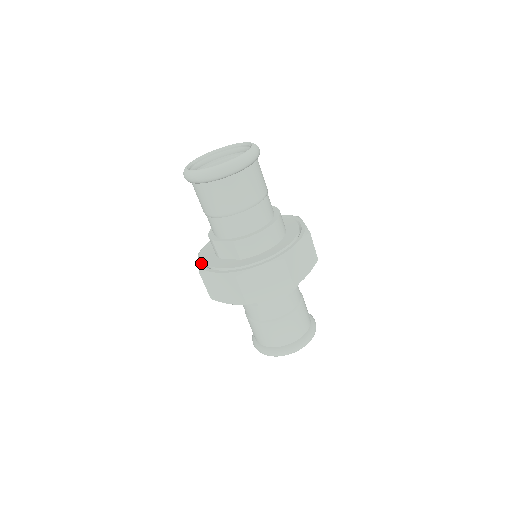
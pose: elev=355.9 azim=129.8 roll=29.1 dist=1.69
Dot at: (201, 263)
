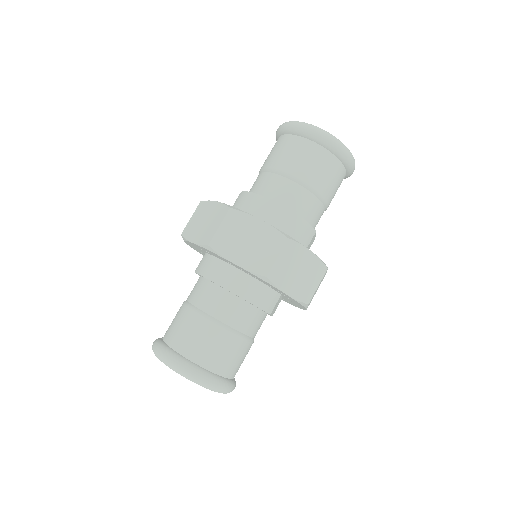
Dot at: occluded
